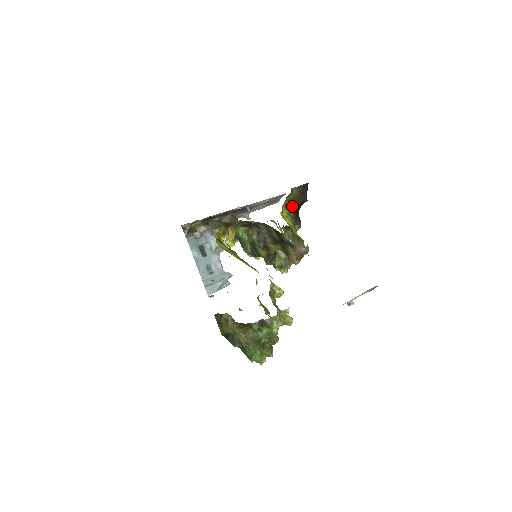
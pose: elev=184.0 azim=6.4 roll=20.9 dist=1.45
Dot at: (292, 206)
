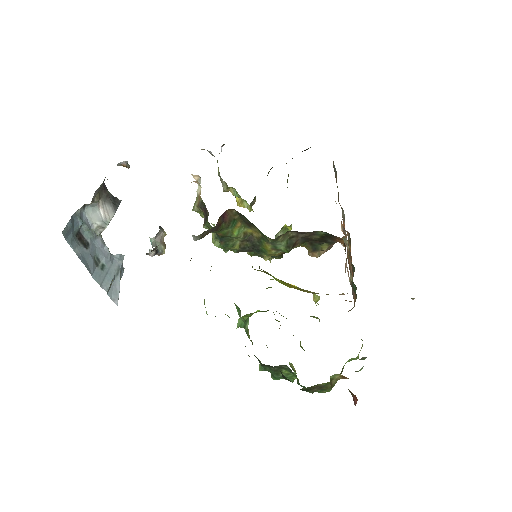
Dot at: (288, 176)
